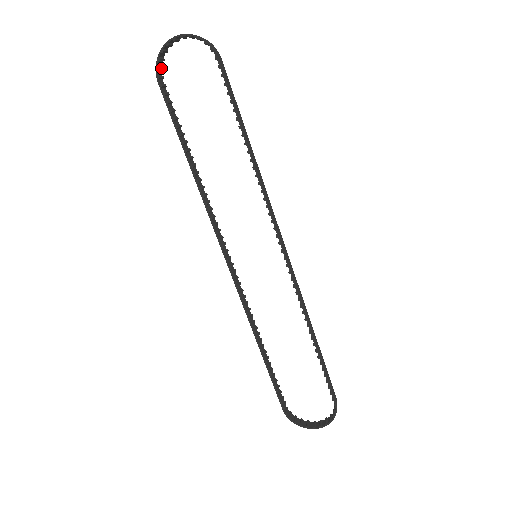
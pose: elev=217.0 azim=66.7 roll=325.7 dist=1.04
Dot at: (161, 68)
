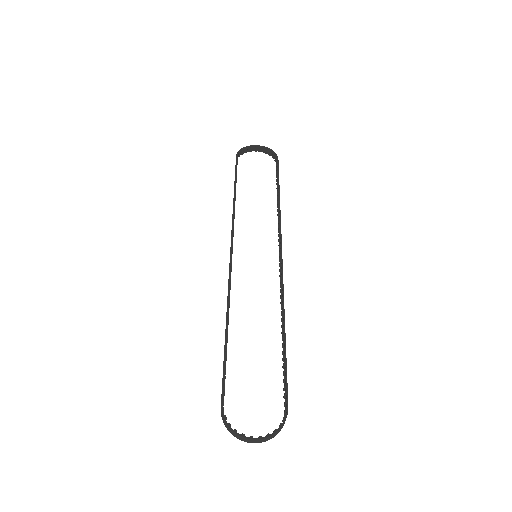
Dot at: occluded
